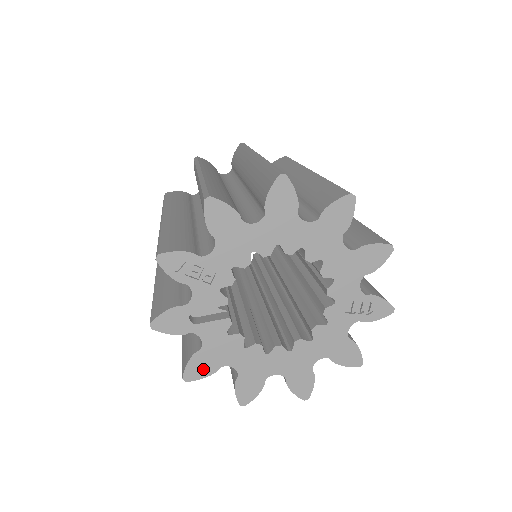
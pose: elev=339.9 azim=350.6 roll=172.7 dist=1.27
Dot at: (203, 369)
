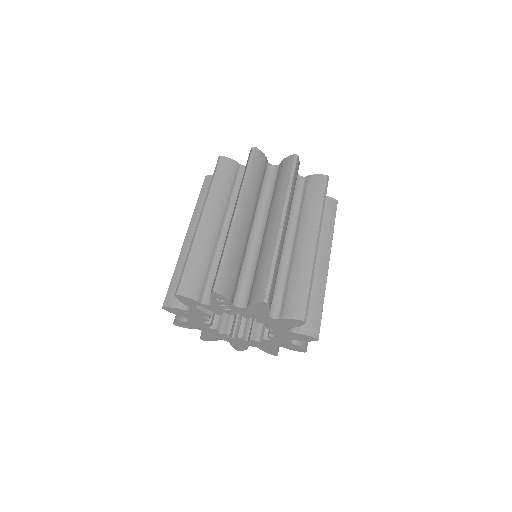
Dot at: (176, 312)
